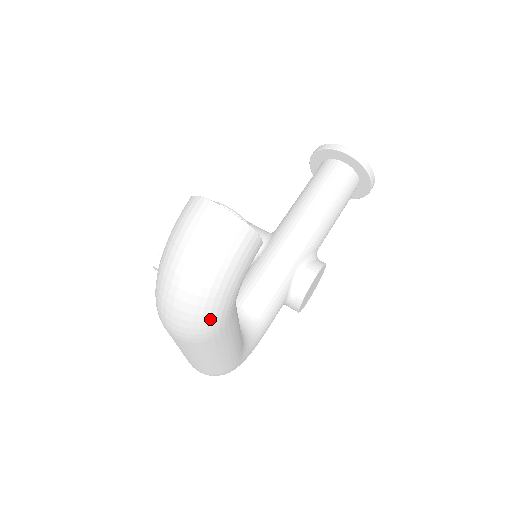
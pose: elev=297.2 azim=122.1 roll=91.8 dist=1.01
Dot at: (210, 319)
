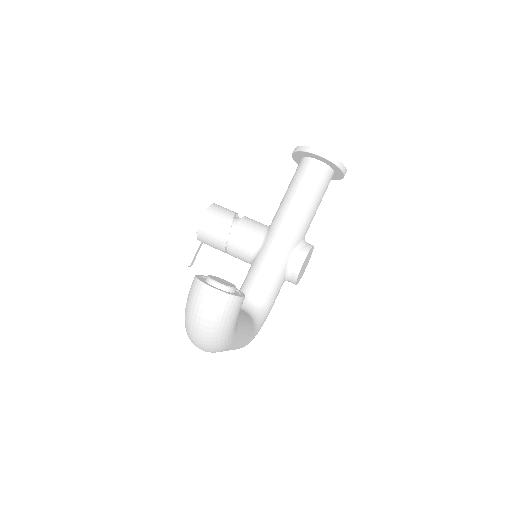
Dot at: (221, 344)
